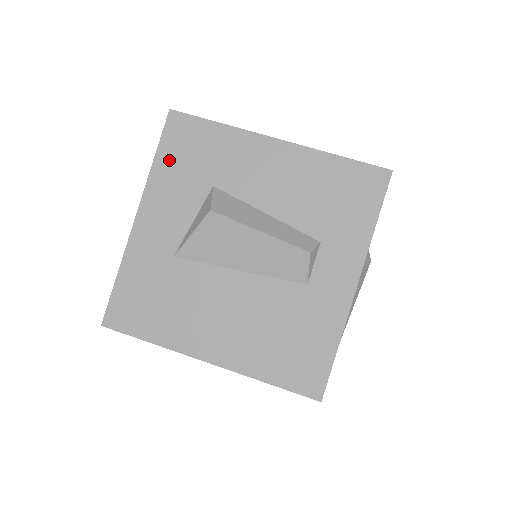
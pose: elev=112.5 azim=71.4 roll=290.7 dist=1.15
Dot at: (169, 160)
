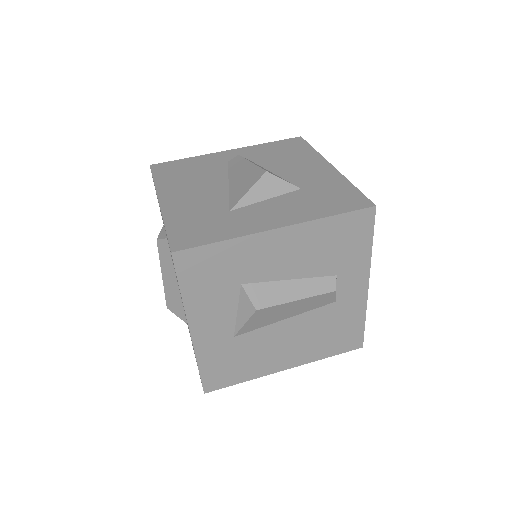
Dot at: (194, 287)
